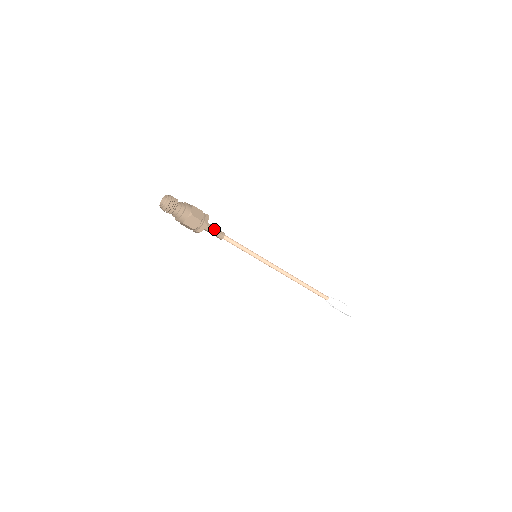
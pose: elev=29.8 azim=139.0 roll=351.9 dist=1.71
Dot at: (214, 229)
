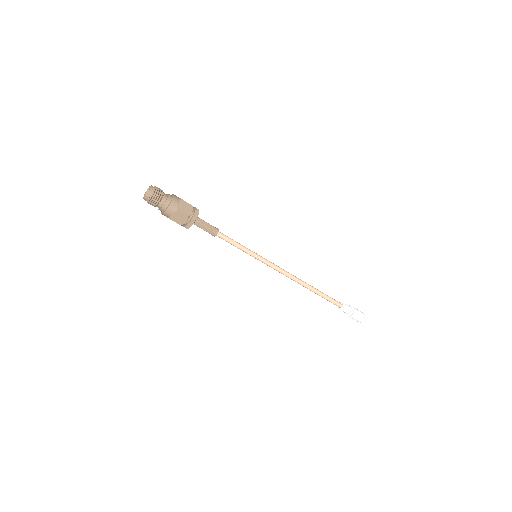
Dot at: (206, 225)
